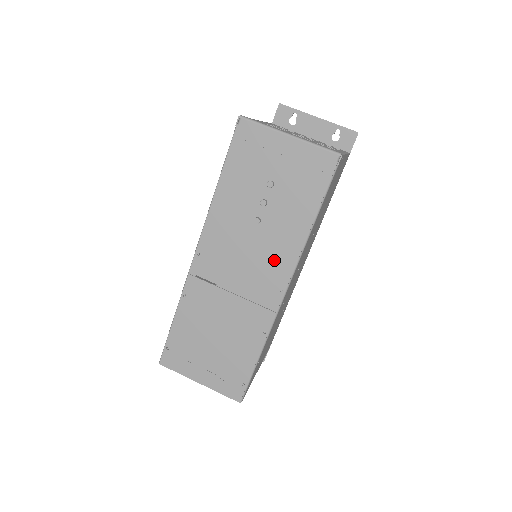
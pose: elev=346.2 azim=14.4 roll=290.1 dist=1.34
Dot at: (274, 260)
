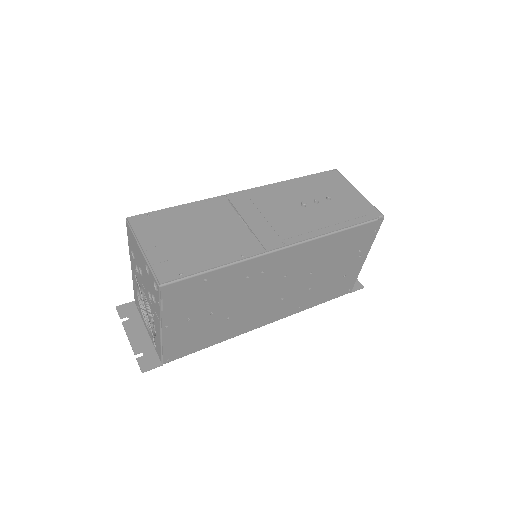
Dot at: (295, 227)
